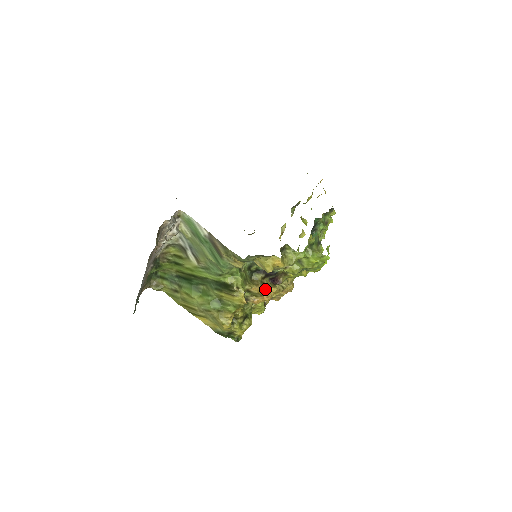
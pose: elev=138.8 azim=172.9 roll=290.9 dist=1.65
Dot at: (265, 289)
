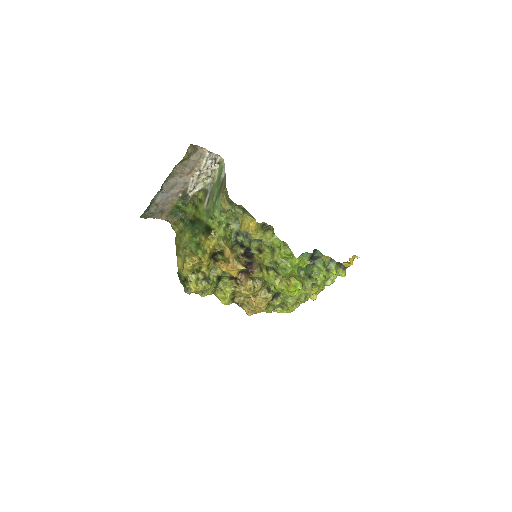
Dot at: (235, 260)
